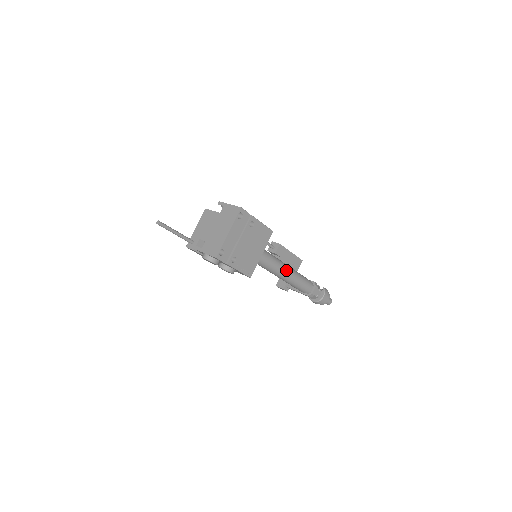
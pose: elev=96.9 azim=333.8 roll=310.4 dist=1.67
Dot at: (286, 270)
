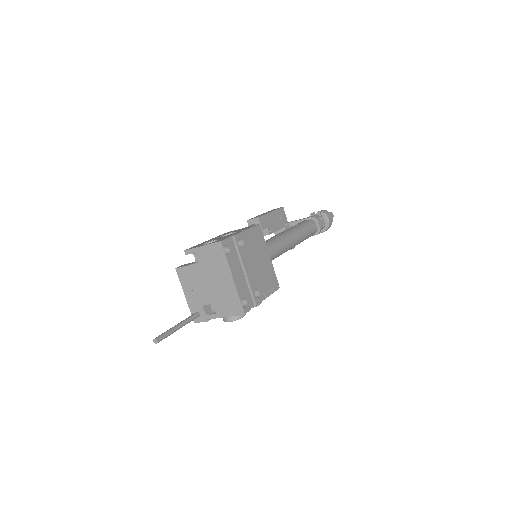
Dot at: (290, 239)
